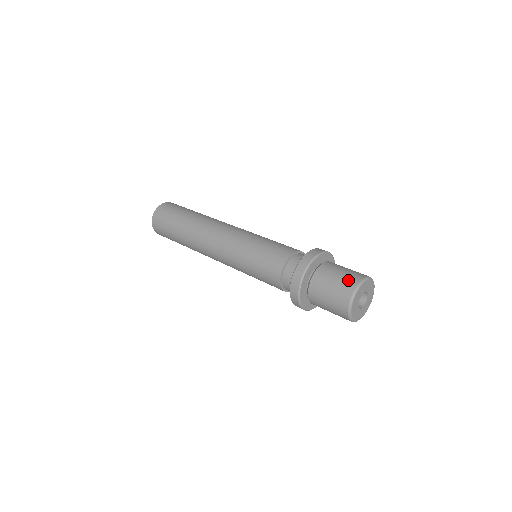
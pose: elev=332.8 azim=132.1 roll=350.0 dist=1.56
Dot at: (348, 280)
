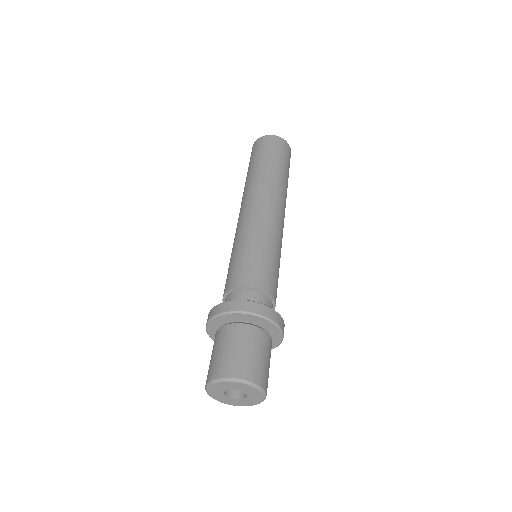
Dot at: (224, 364)
